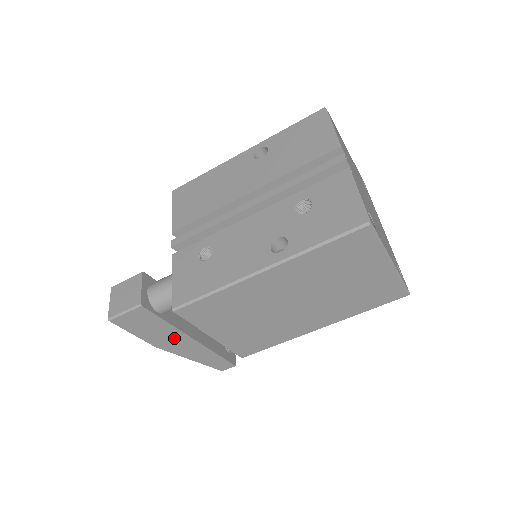
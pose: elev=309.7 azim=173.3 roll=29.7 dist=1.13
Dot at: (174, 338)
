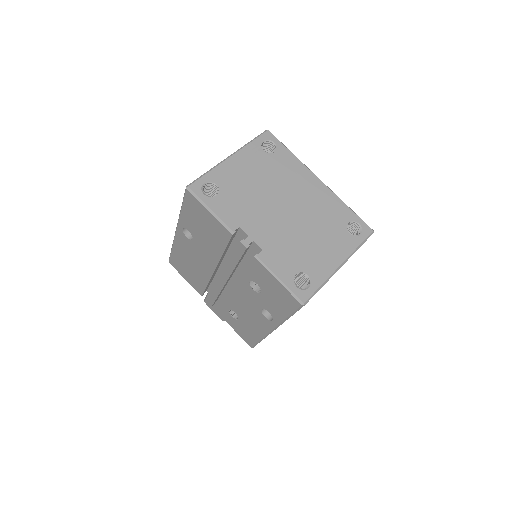
Dot at: occluded
